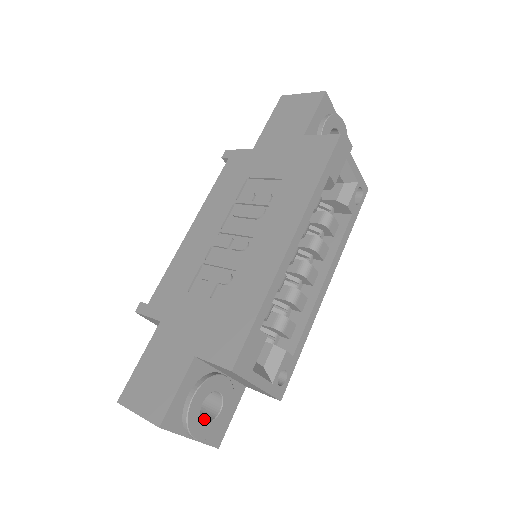
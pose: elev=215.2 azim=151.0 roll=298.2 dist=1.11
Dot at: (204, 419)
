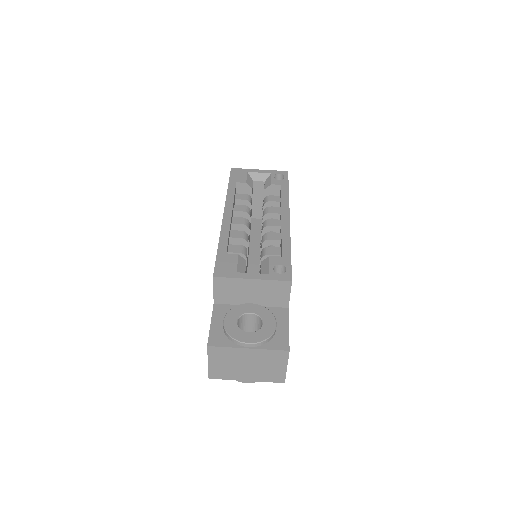
Dot at: occluded
